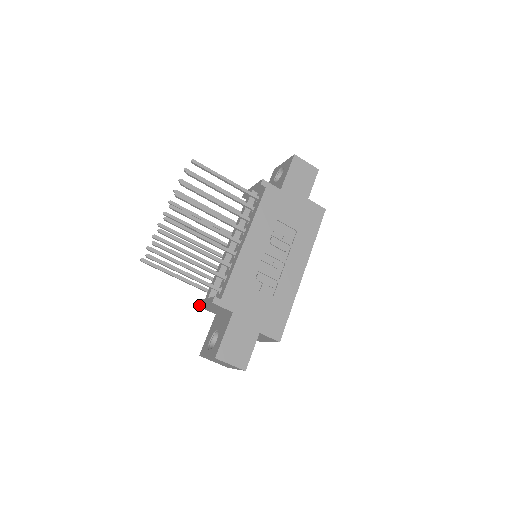
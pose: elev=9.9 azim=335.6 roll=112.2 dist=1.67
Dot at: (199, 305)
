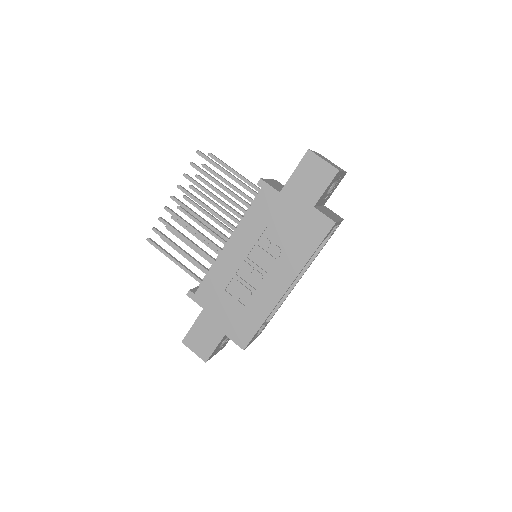
Dot at: occluded
